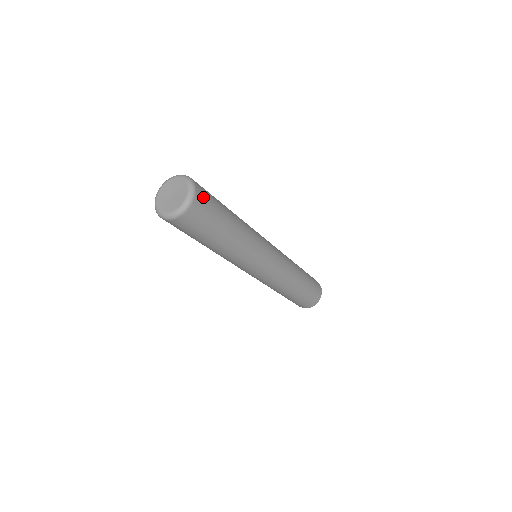
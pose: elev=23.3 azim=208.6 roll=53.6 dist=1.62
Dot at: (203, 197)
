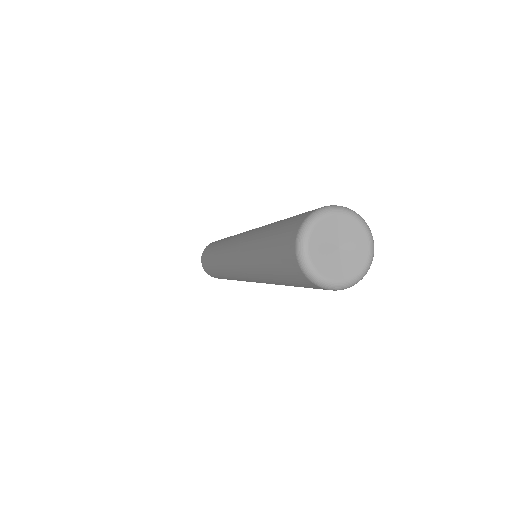
Dot at: occluded
